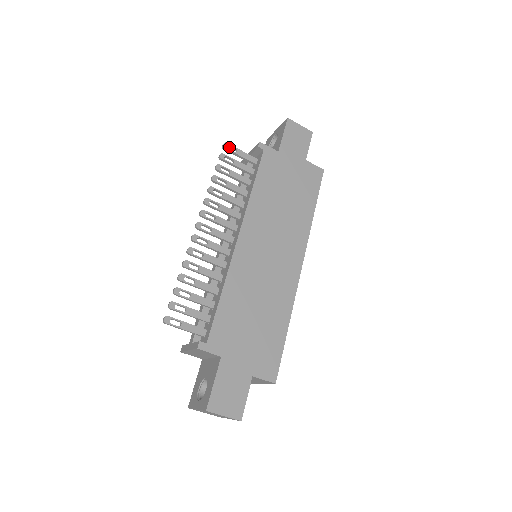
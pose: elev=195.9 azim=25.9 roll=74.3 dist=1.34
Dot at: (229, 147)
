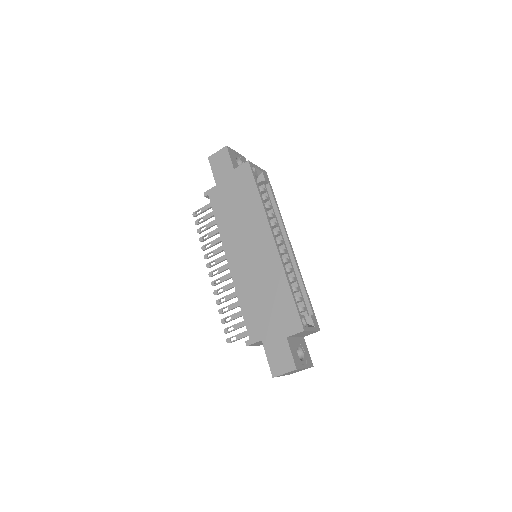
Dot at: occluded
